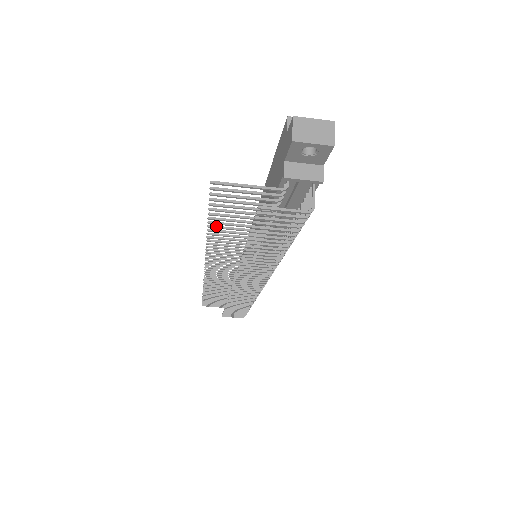
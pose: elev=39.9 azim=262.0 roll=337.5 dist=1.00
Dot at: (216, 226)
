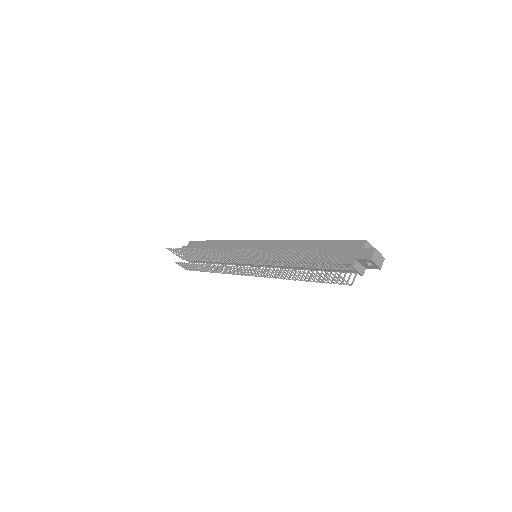
Dot at: (288, 253)
